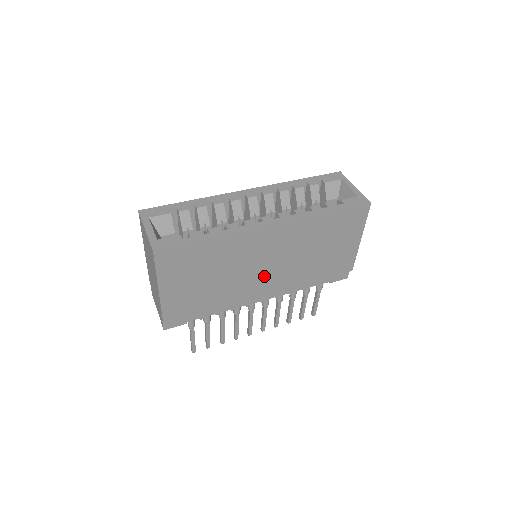
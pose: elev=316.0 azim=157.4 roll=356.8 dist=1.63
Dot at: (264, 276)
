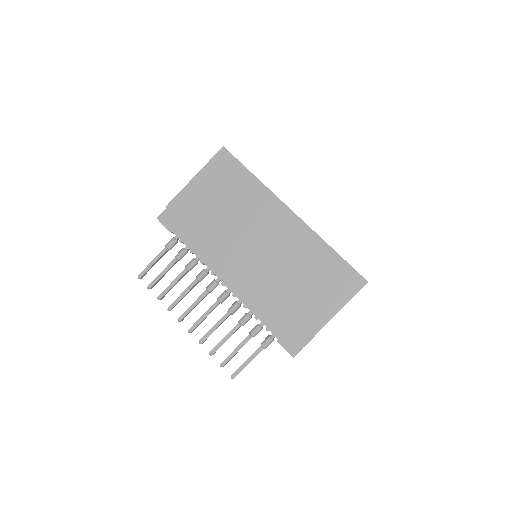
Dot at: (249, 253)
